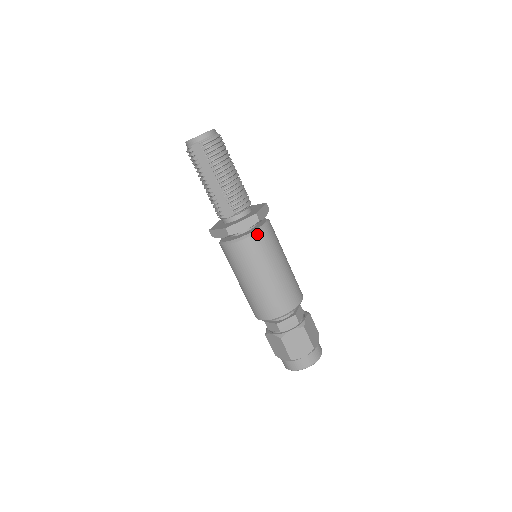
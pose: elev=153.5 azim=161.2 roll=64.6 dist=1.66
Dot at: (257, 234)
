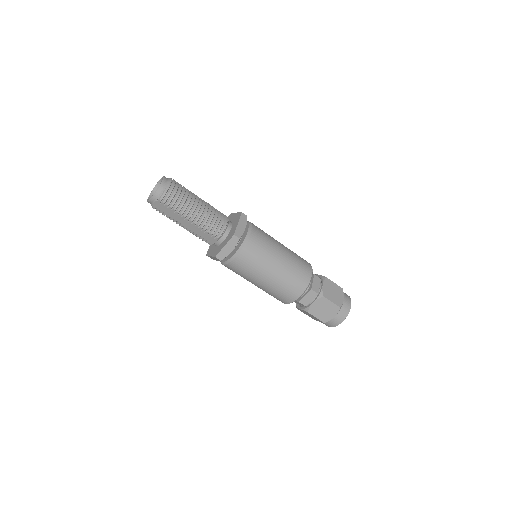
Dot at: (244, 249)
